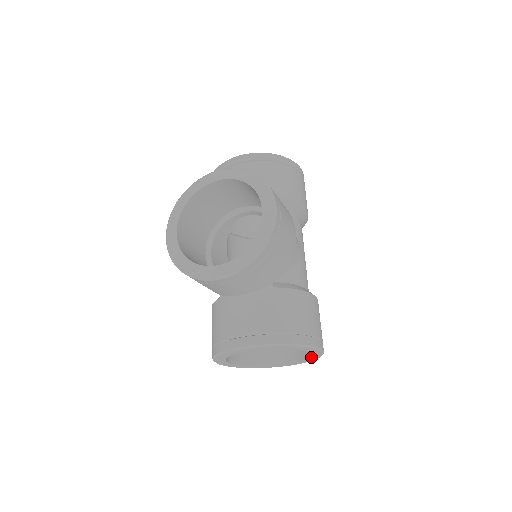
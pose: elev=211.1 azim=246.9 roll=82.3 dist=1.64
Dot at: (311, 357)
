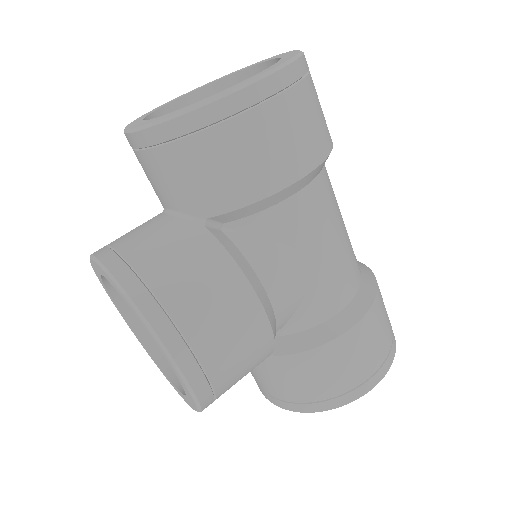
Dot at: occluded
